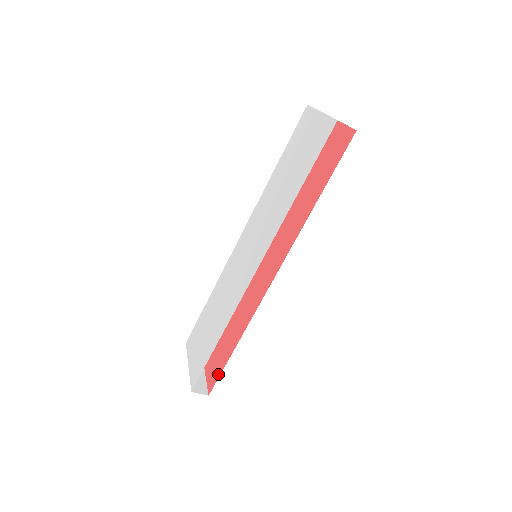
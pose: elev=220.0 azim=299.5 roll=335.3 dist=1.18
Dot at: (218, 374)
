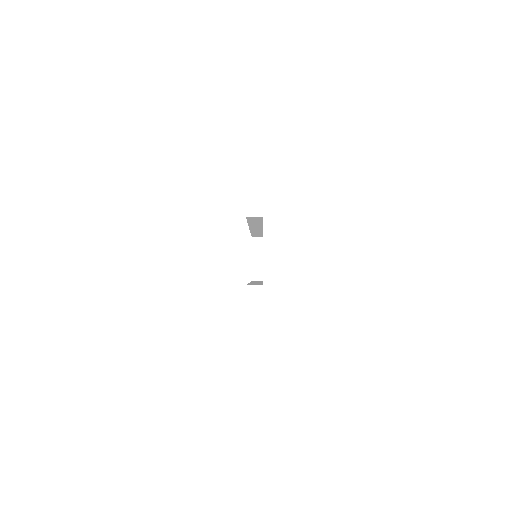
Dot at: occluded
